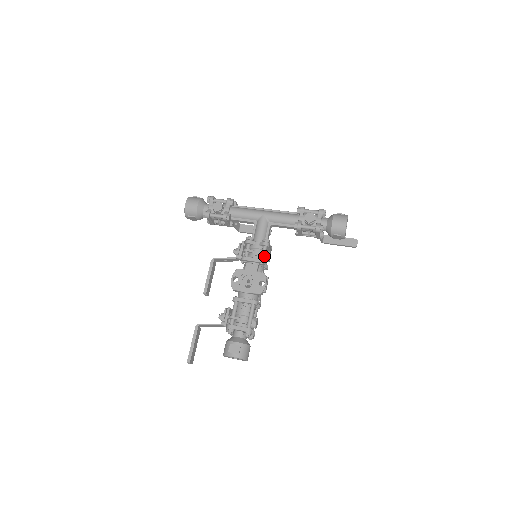
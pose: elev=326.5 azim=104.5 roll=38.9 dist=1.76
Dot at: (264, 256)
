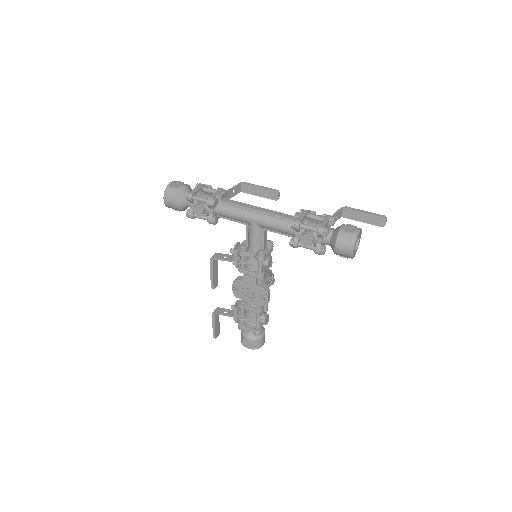
Dot at: (261, 270)
